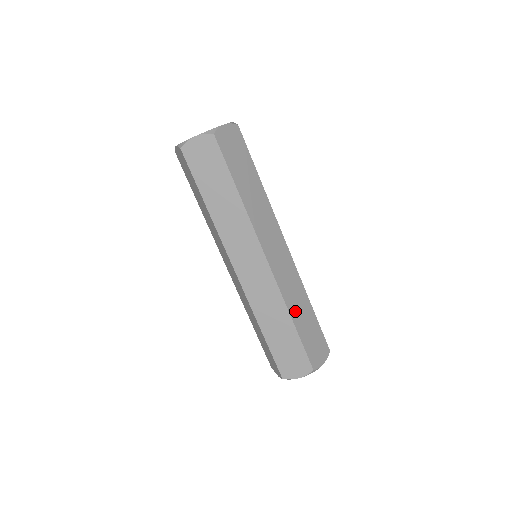
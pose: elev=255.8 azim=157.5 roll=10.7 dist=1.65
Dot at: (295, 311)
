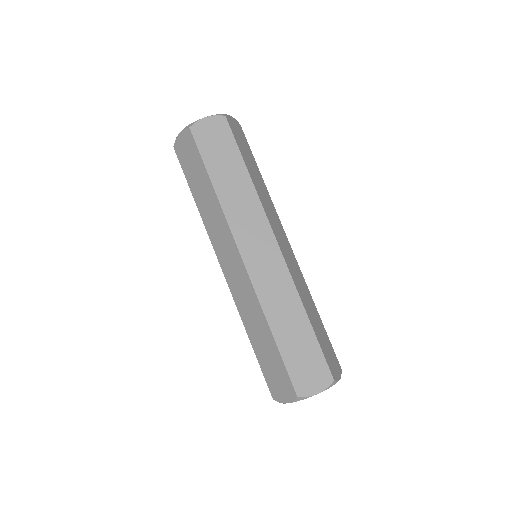
Dot at: (307, 308)
